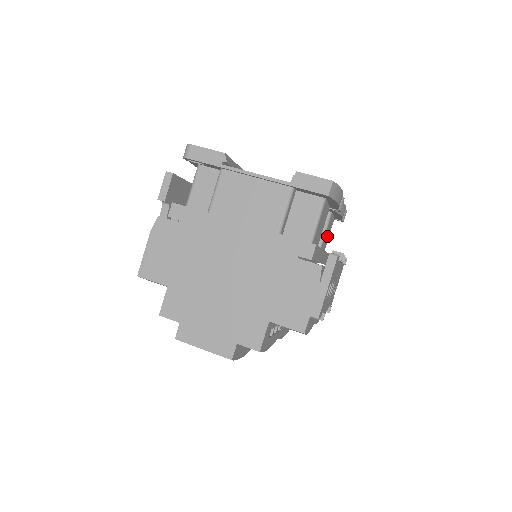
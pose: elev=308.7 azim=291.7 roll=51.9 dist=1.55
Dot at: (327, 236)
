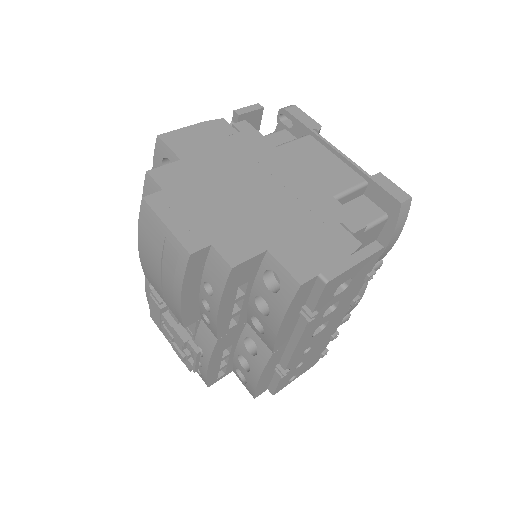
Dot at: occluded
